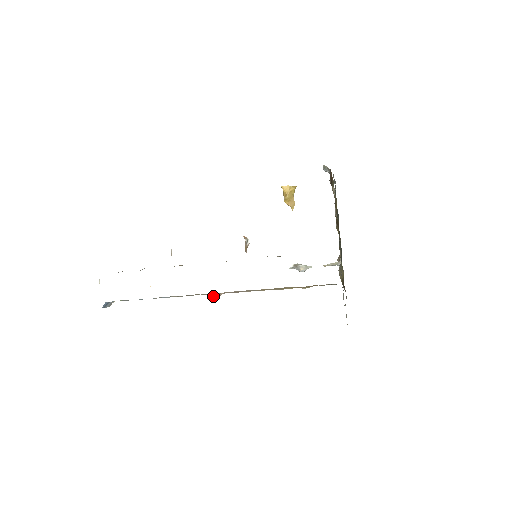
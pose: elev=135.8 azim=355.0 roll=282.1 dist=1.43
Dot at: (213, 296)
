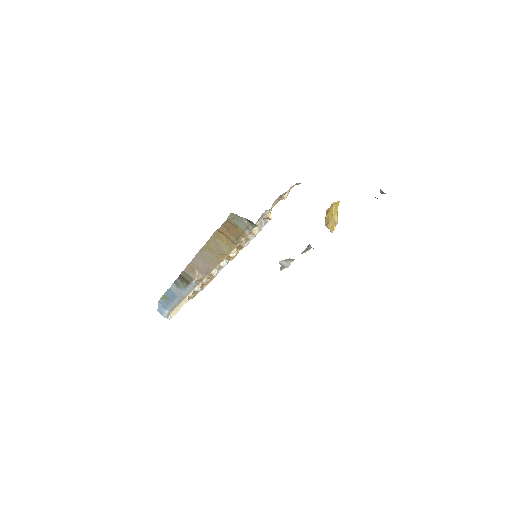
Dot at: (194, 277)
